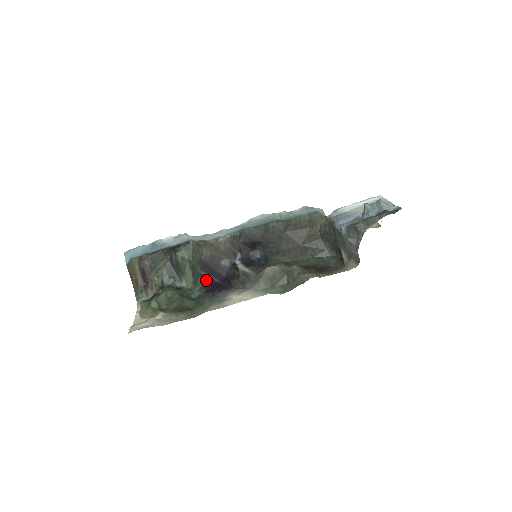
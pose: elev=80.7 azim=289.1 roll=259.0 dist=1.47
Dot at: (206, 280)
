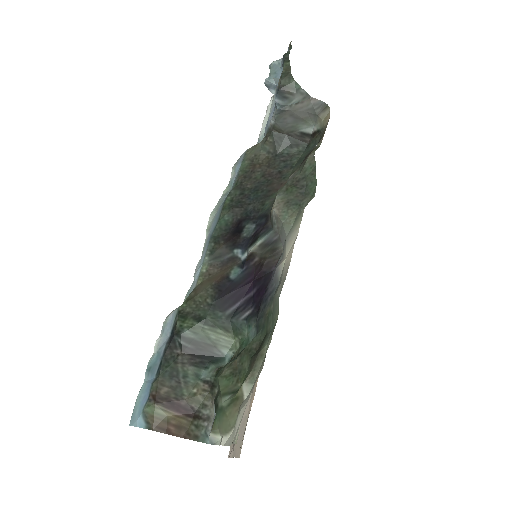
Dot at: (242, 310)
